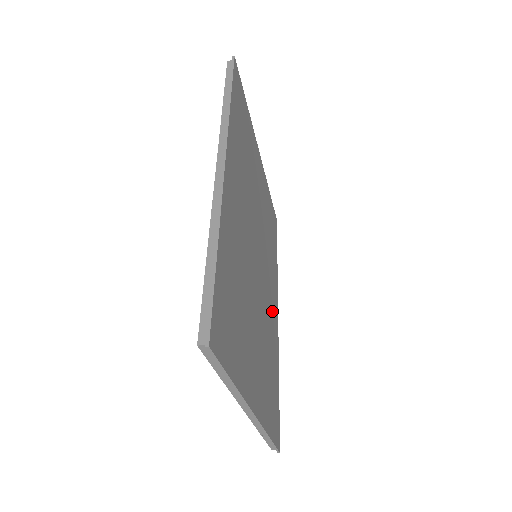
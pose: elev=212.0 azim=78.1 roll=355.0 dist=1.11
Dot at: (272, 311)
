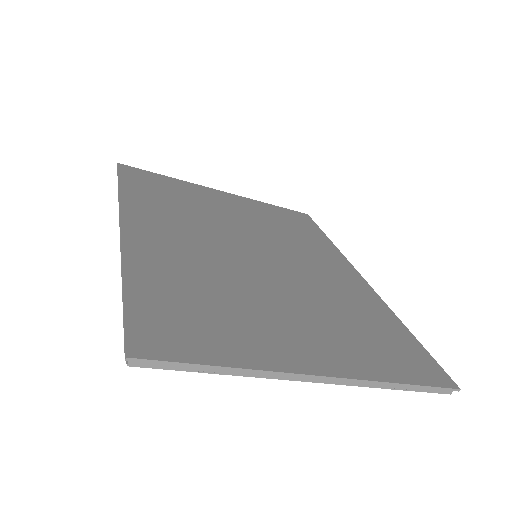
Dot at: (338, 279)
